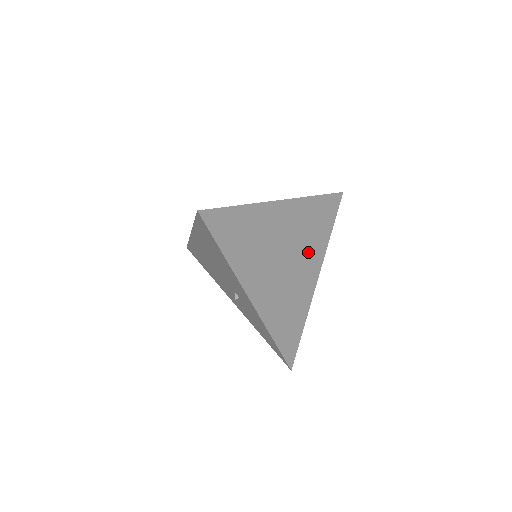
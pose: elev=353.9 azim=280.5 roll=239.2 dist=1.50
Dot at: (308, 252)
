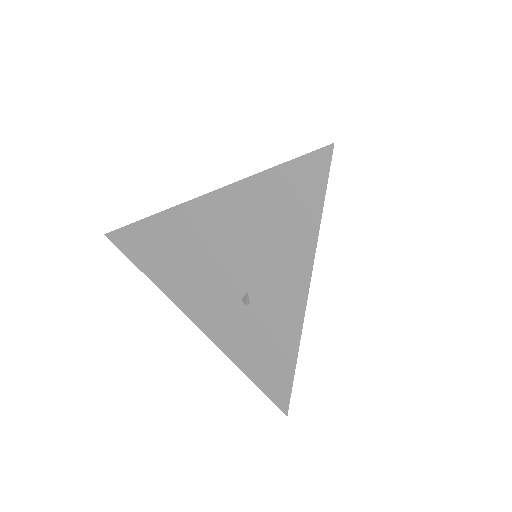
Dot at: occluded
